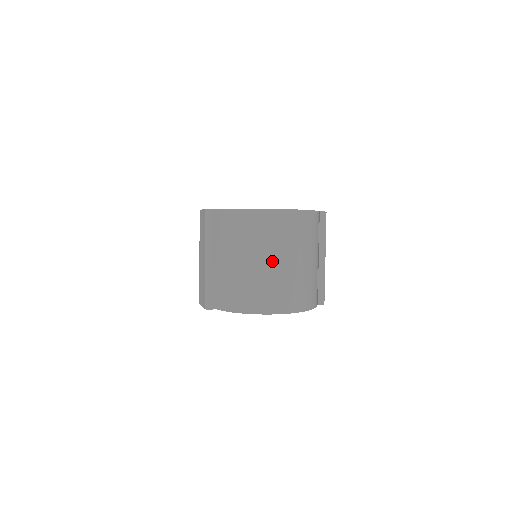
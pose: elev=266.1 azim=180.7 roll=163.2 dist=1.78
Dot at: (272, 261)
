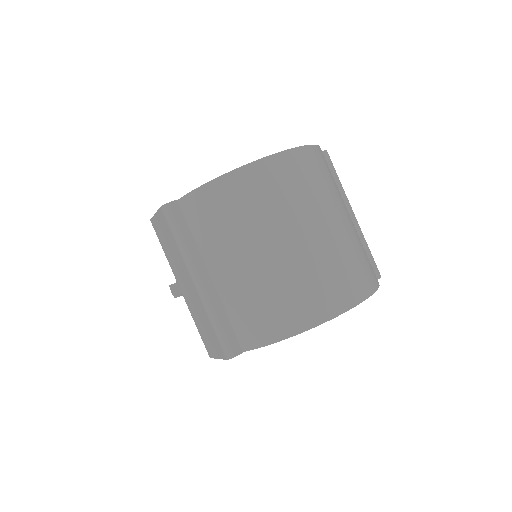
Dot at: (301, 235)
